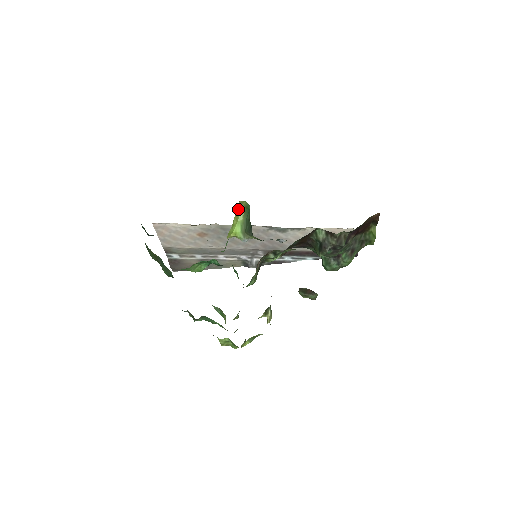
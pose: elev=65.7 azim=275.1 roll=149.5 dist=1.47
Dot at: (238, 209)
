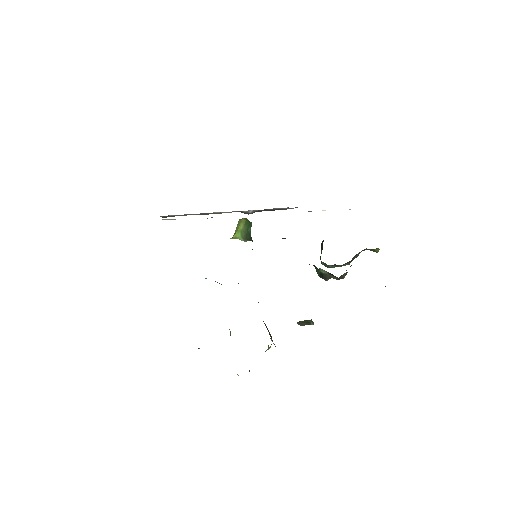
Dot at: (238, 222)
